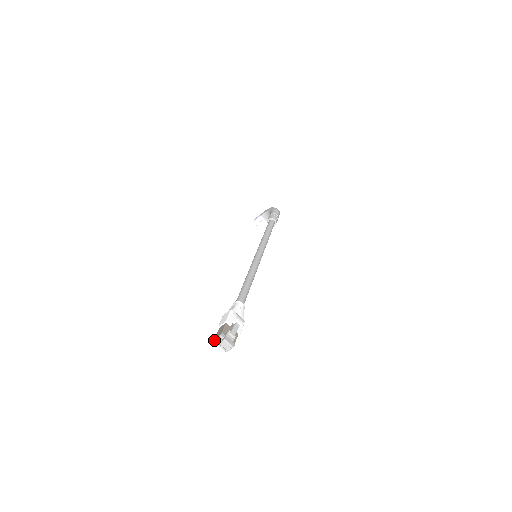
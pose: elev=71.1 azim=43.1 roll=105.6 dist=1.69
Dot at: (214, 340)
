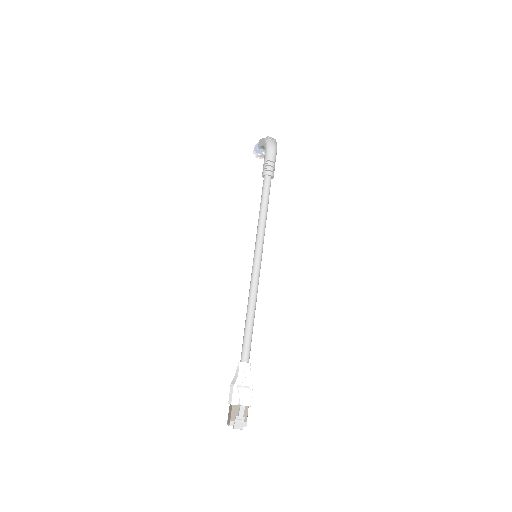
Dot at: occluded
